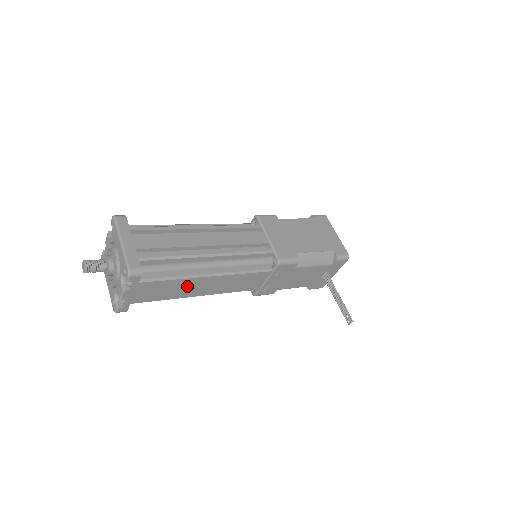
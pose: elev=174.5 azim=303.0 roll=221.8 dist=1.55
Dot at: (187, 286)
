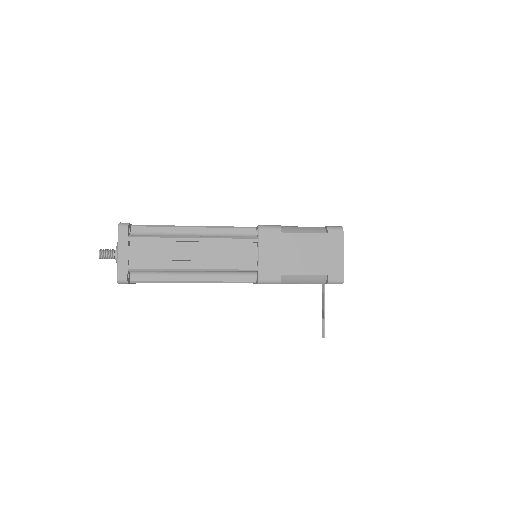
Dot at: occluded
